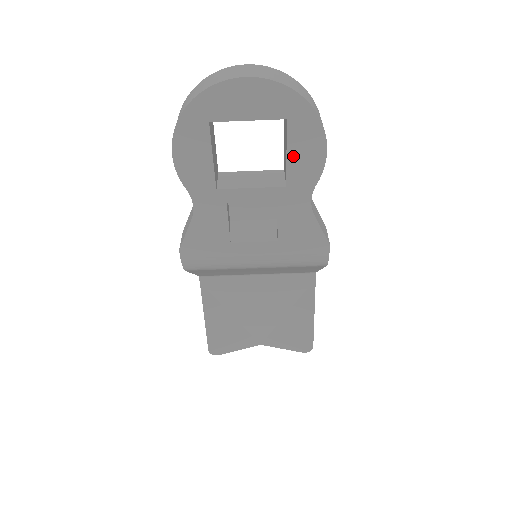
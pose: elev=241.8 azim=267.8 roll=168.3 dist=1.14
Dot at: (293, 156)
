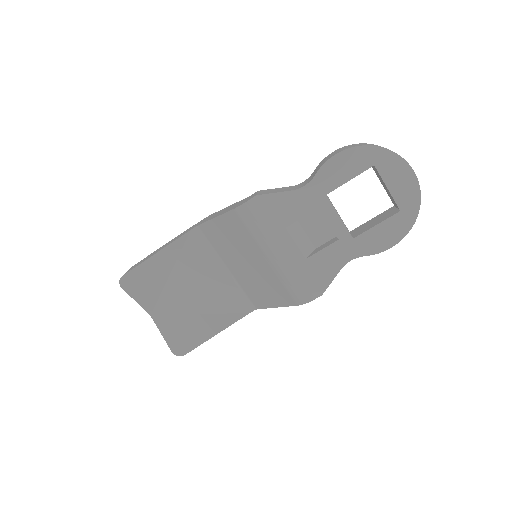
Dot at: (378, 229)
